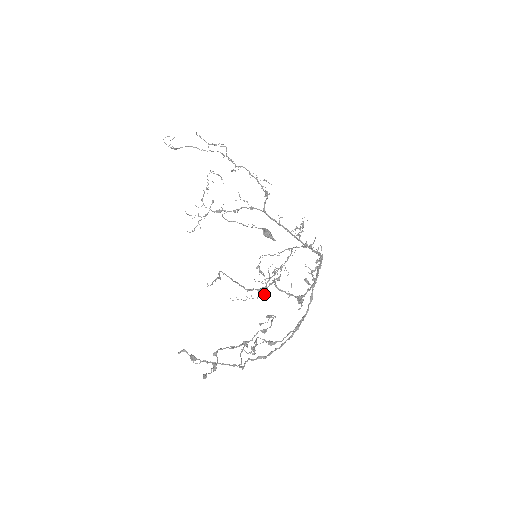
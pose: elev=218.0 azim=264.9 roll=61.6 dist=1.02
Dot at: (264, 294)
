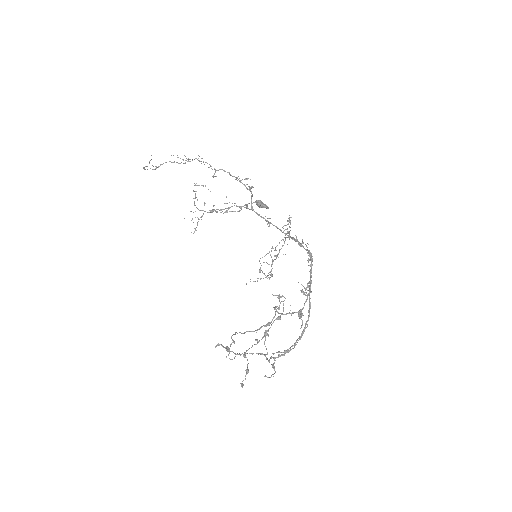
Dot at: (271, 275)
